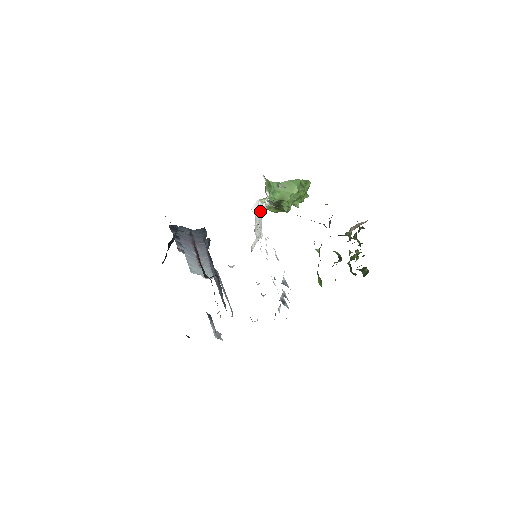
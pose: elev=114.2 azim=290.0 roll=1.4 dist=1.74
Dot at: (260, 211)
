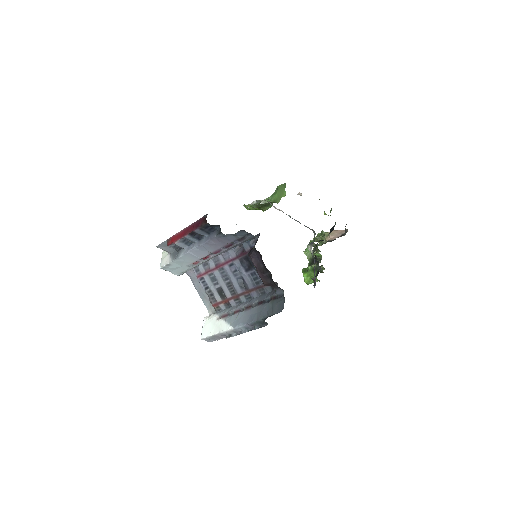
Dot at: occluded
